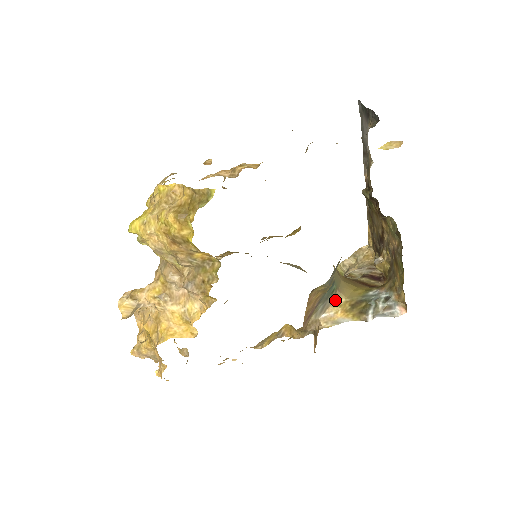
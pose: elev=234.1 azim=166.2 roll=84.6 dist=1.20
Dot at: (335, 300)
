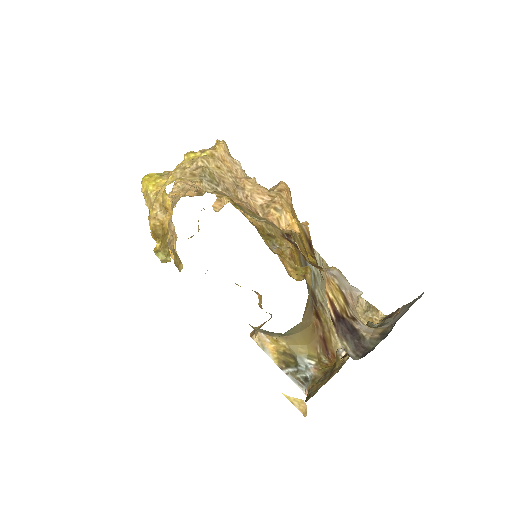
Dot at: (278, 338)
